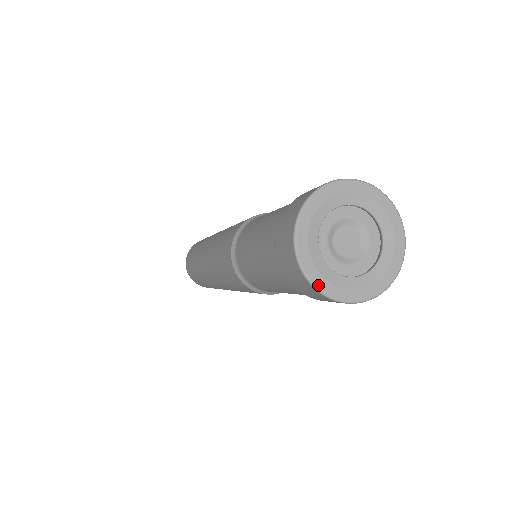
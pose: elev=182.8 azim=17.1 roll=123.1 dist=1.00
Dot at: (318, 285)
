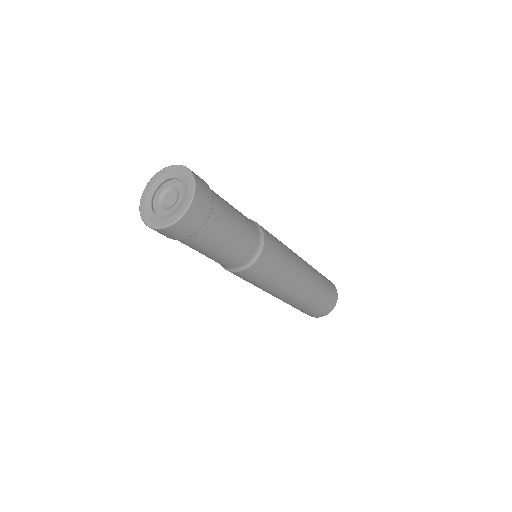
Dot at: (141, 212)
